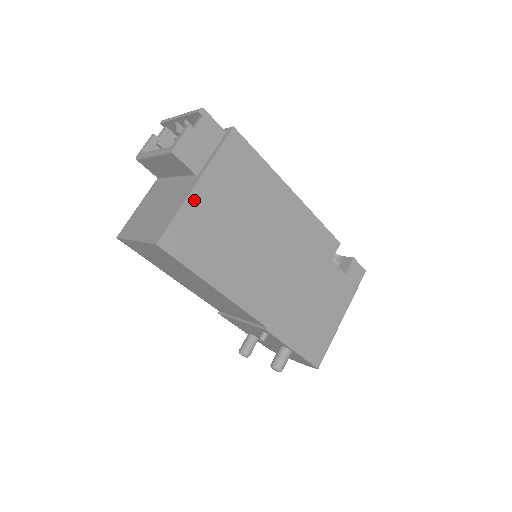
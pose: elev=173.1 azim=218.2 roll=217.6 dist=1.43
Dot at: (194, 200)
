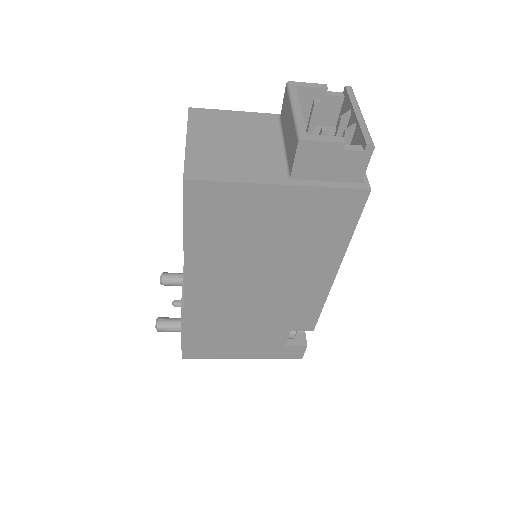
Dot at: (259, 191)
